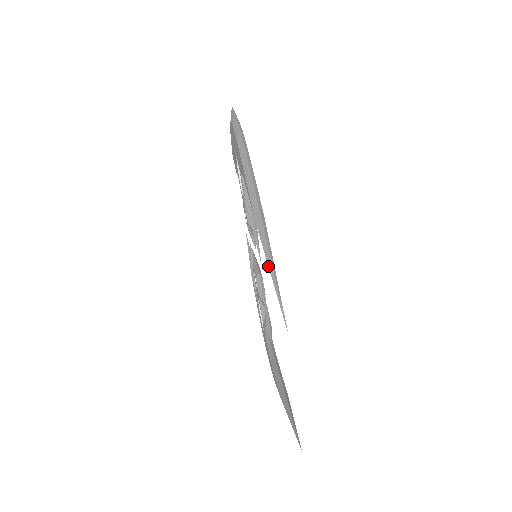
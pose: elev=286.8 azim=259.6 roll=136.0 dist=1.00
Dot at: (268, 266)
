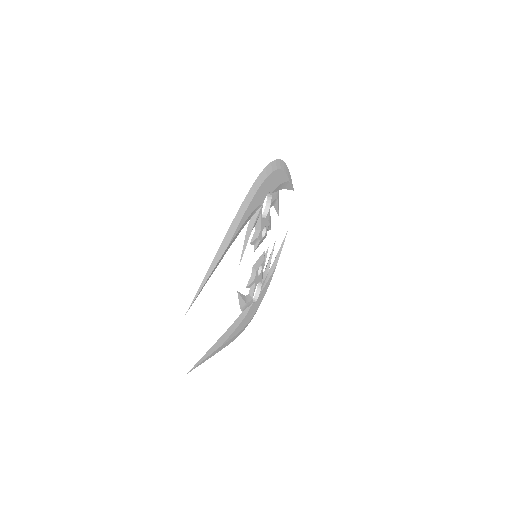
Dot at: (205, 277)
